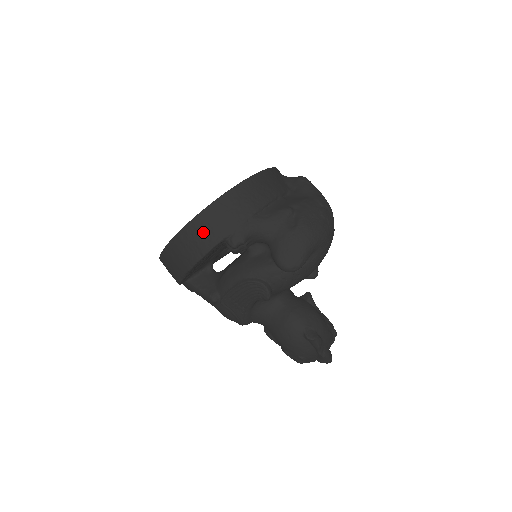
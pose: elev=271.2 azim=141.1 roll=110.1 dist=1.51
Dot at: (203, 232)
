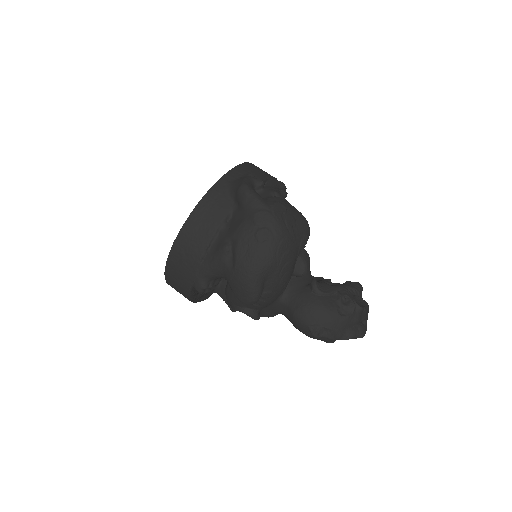
Dot at: (176, 284)
